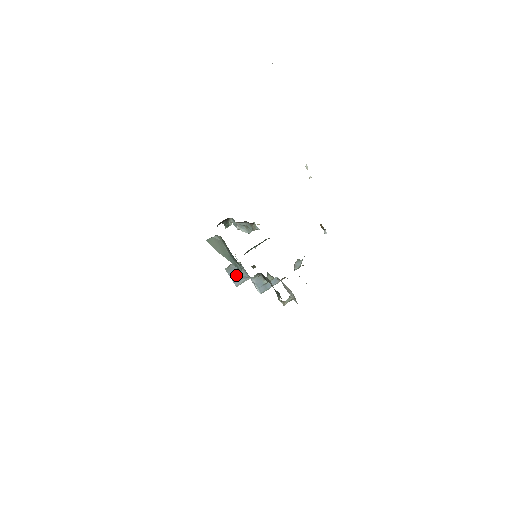
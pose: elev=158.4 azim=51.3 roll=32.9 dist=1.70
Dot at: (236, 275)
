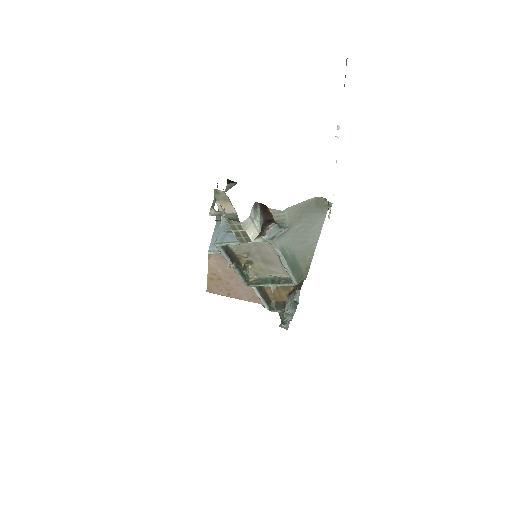
Dot at: occluded
